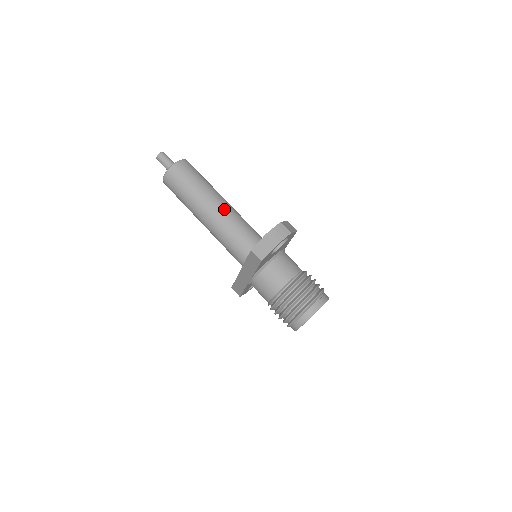
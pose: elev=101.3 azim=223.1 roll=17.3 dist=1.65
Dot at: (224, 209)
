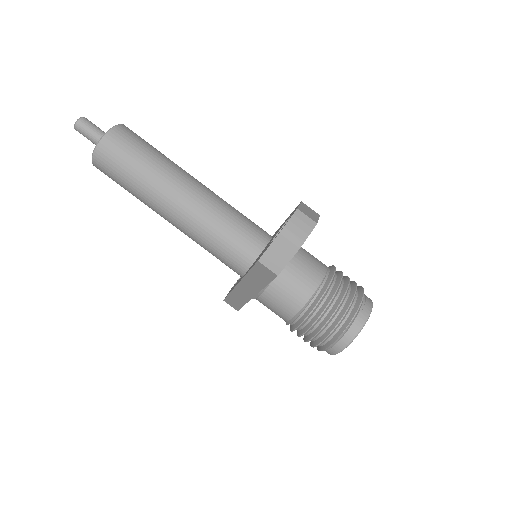
Dot at: (197, 195)
